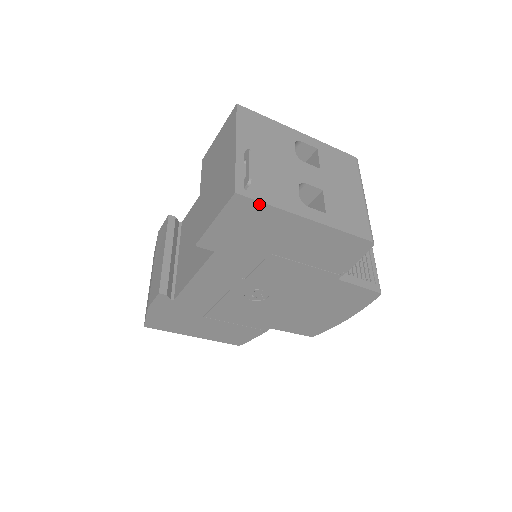
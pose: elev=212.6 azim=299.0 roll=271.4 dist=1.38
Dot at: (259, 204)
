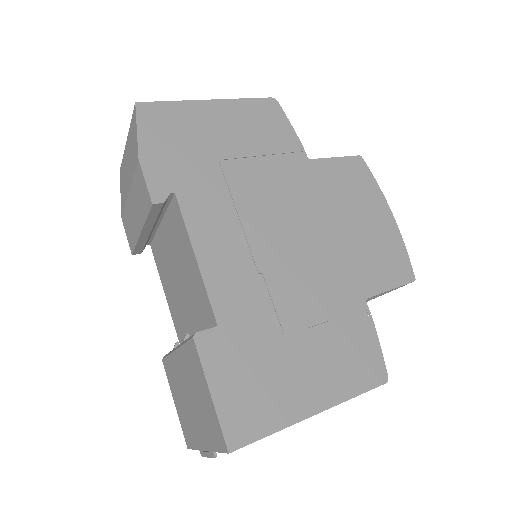
Dot at: occluded
